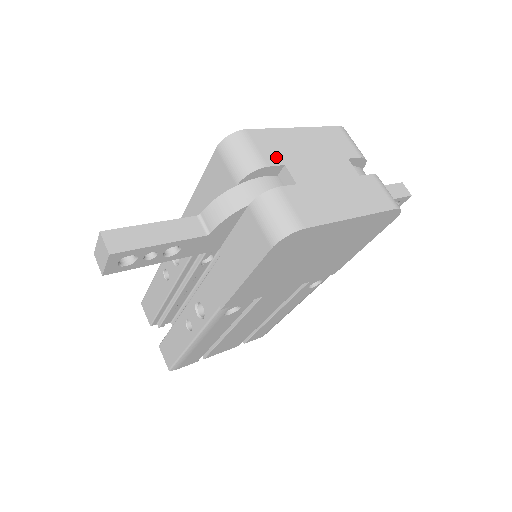
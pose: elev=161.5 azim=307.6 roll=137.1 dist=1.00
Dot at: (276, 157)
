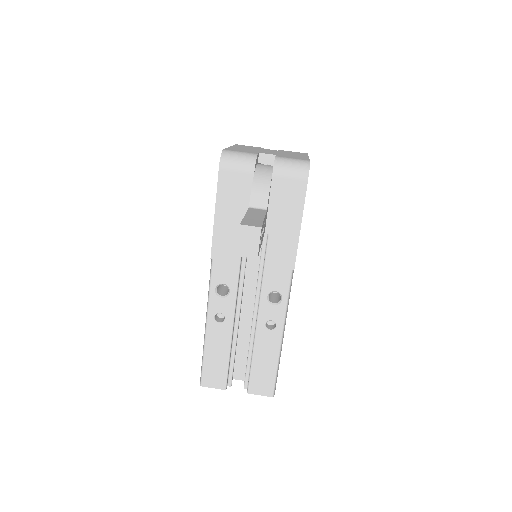
Dot at: (251, 152)
